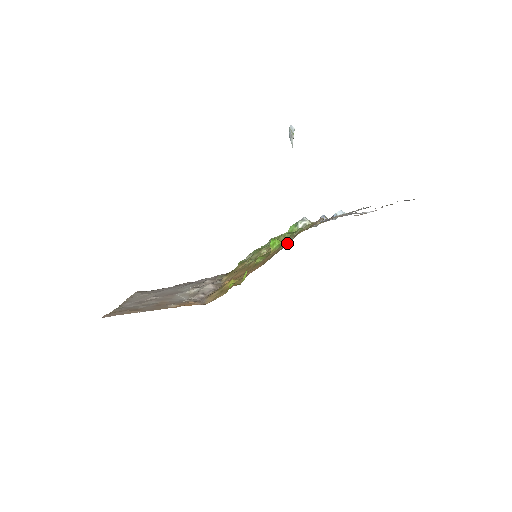
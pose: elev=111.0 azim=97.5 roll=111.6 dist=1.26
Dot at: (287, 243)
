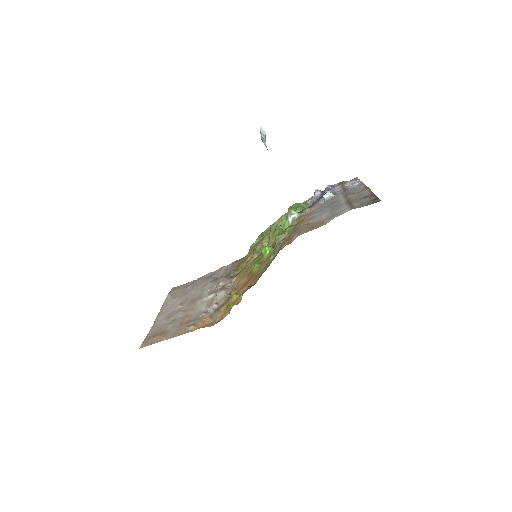
Dot at: (273, 257)
